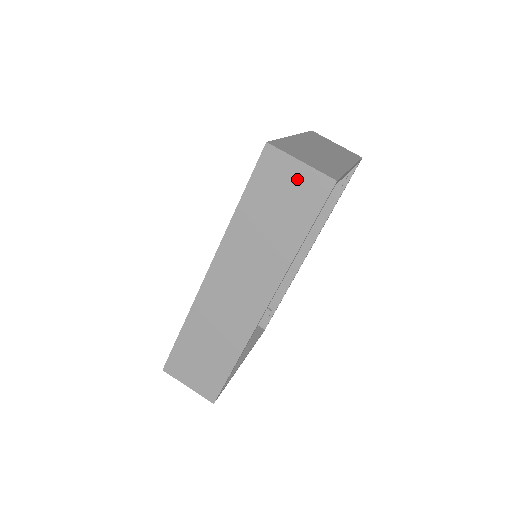
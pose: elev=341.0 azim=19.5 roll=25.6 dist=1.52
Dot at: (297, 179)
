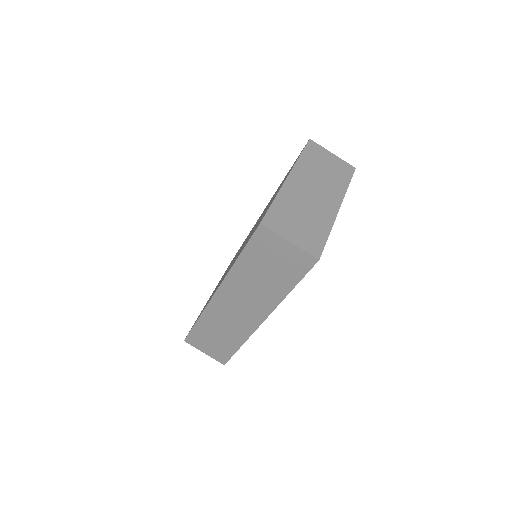
Dot at: (286, 252)
